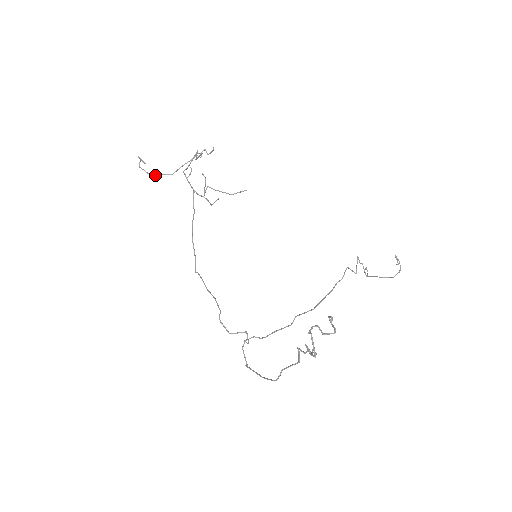
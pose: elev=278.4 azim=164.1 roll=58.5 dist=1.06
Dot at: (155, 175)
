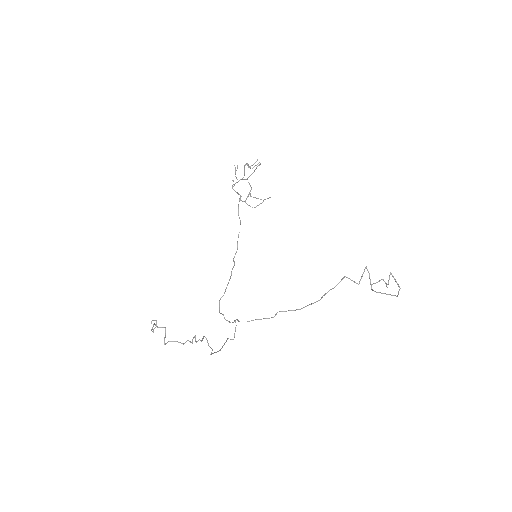
Dot at: occluded
